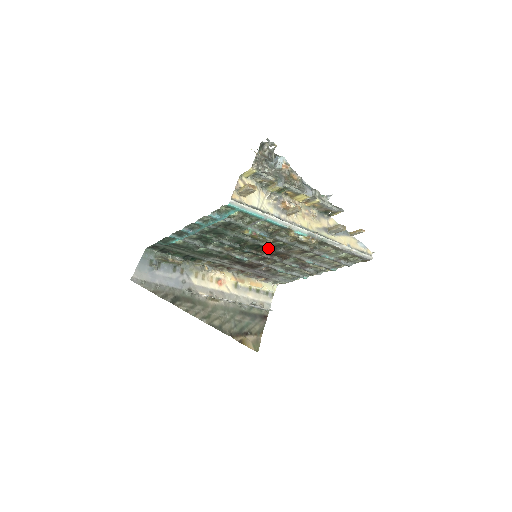
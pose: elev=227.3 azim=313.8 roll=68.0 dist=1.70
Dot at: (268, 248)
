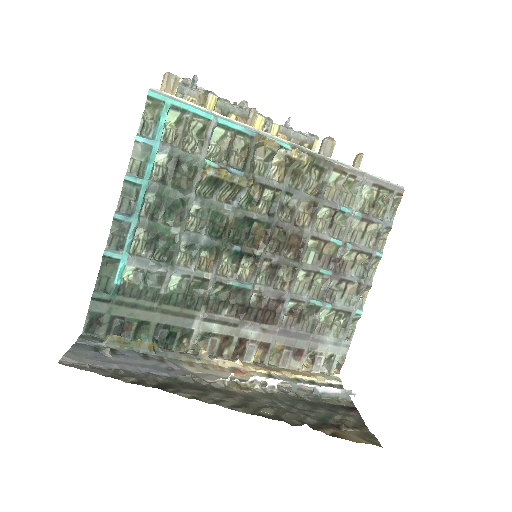
Dot at: (261, 222)
